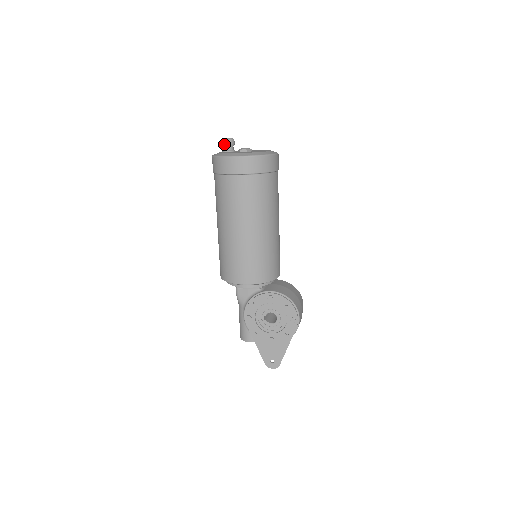
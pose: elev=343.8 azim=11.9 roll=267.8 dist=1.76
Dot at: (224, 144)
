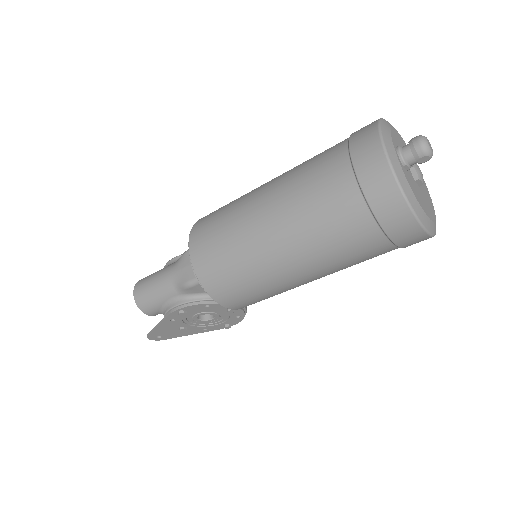
Dot at: (420, 157)
